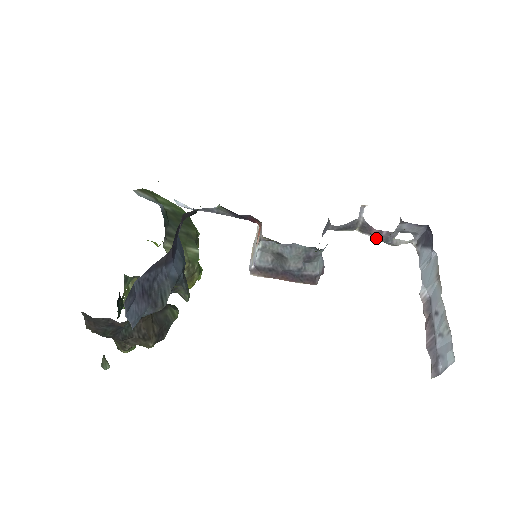
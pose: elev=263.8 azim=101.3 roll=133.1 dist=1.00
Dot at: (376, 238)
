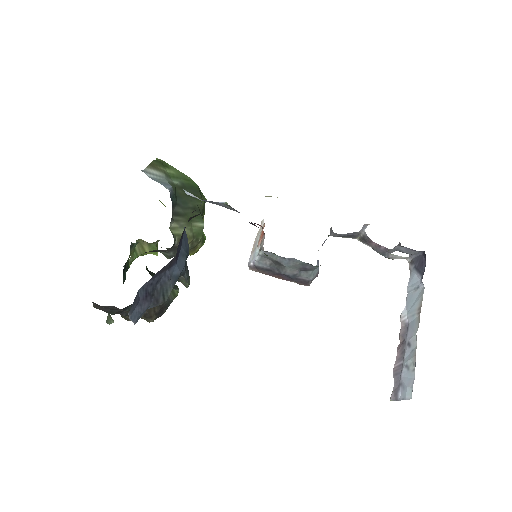
Dot at: (374, 249)
